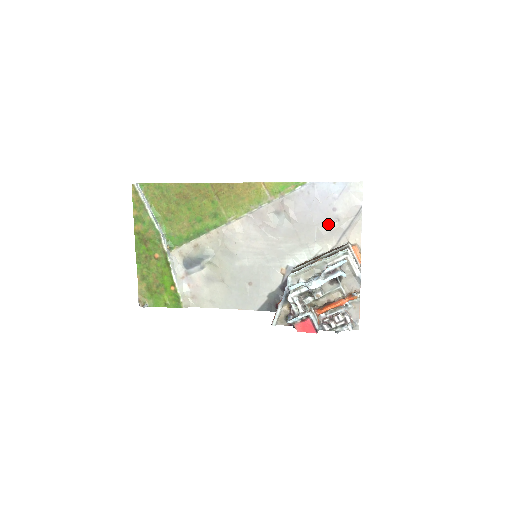
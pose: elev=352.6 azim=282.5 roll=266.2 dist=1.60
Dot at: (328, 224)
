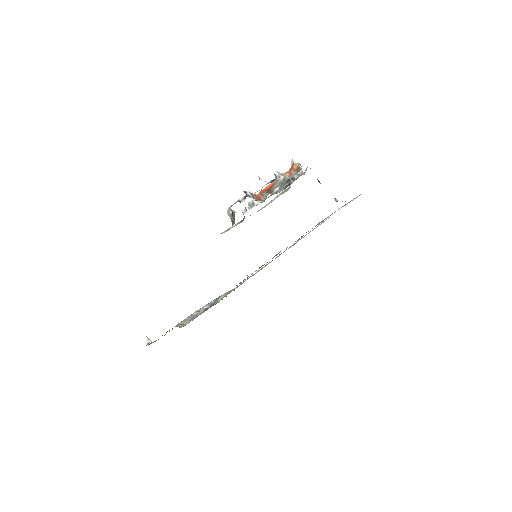
Dot at: occluded
